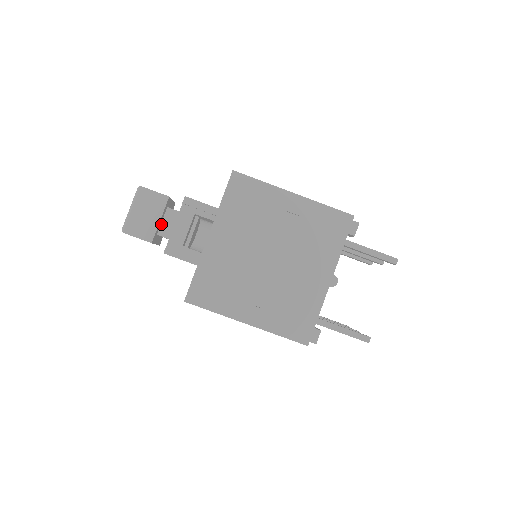
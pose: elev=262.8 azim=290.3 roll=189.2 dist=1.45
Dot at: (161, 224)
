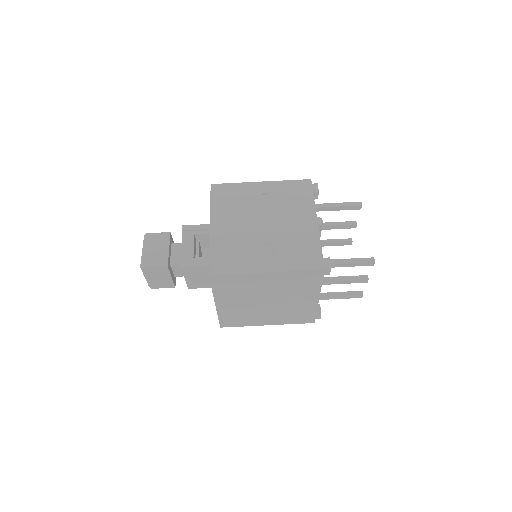
Dot at: (171, 256)
